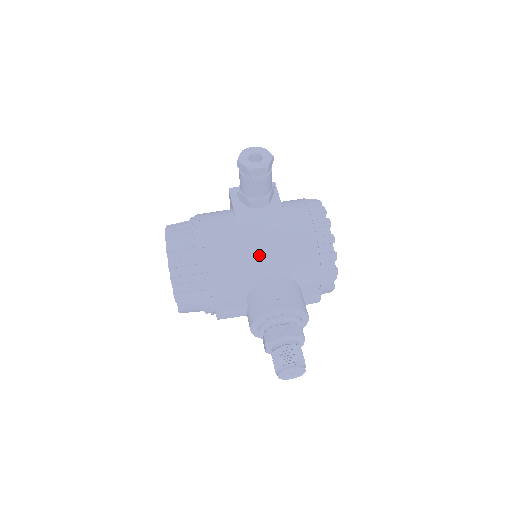
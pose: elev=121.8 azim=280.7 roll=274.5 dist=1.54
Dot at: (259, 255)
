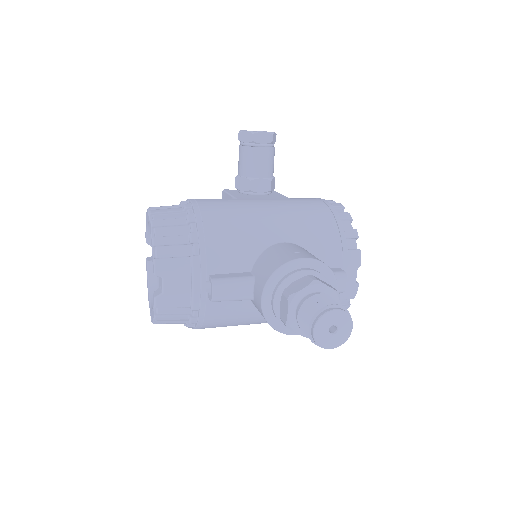
Dot at: (267, 219)
